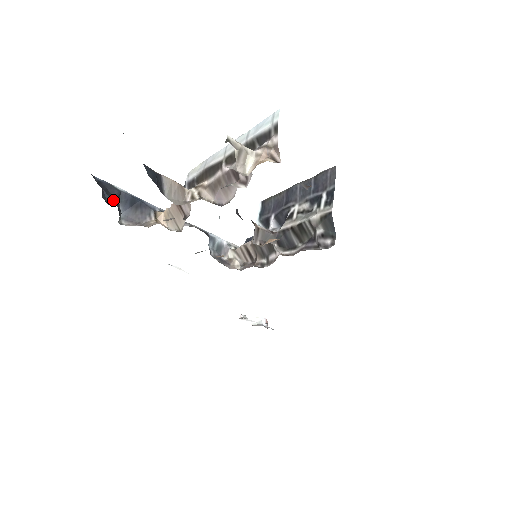
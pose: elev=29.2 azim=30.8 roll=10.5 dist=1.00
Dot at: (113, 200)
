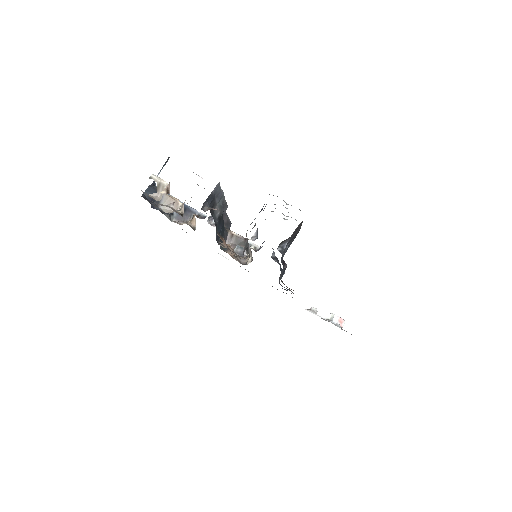
Dot at: occluded
